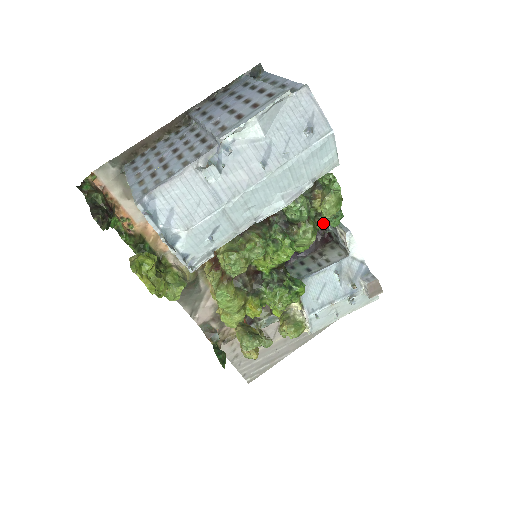
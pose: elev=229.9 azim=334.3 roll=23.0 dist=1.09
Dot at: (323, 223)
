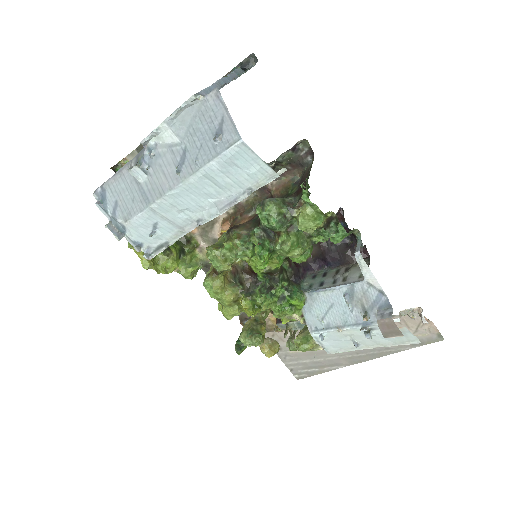
Dot at: (320, 236)
